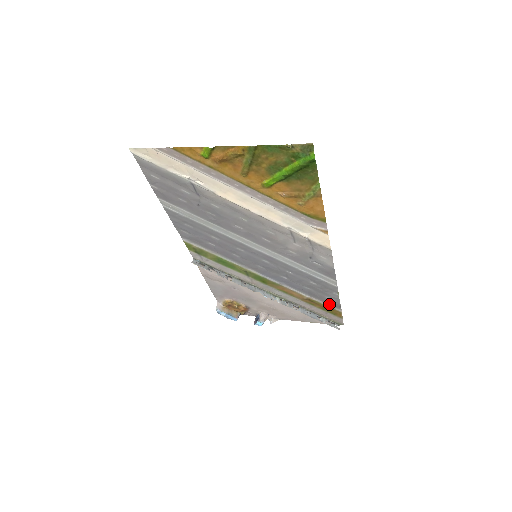
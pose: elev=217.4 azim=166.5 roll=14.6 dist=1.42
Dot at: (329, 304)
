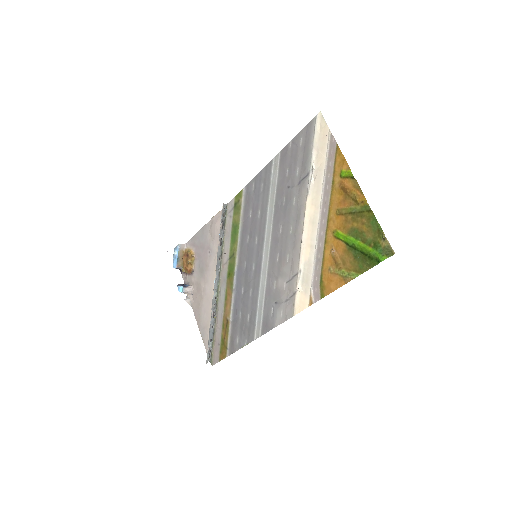
Dot at: (231, 342)
